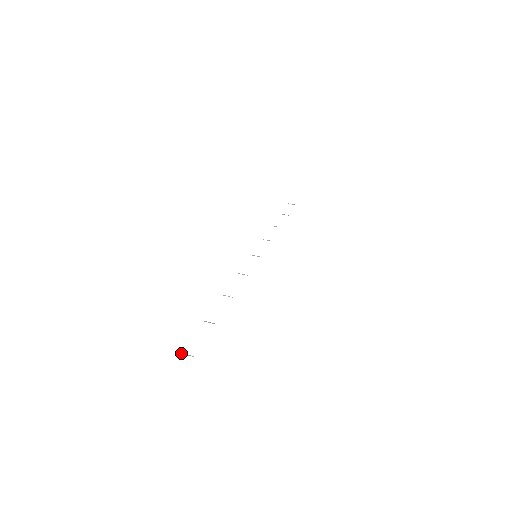
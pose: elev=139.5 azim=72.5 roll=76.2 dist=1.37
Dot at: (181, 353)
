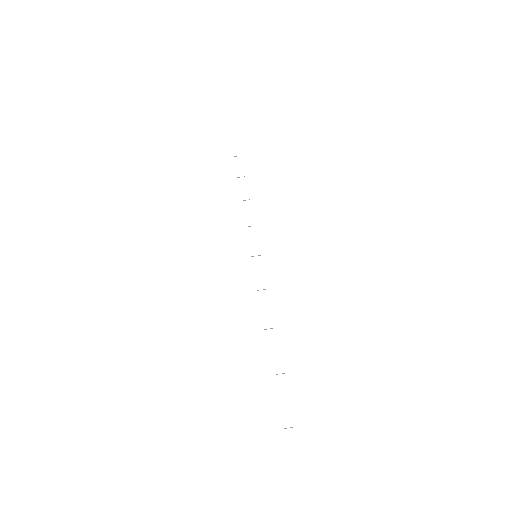
Dot at: occluded
